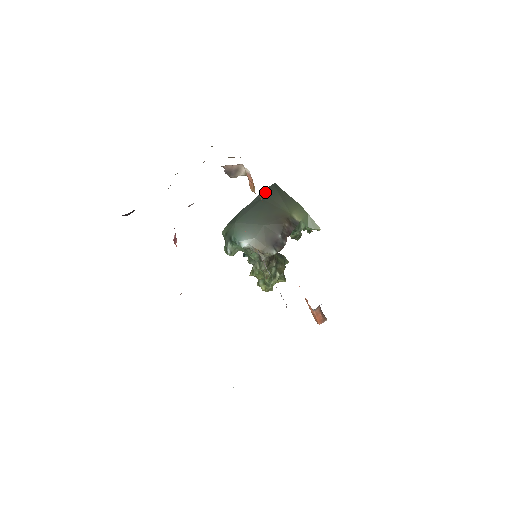
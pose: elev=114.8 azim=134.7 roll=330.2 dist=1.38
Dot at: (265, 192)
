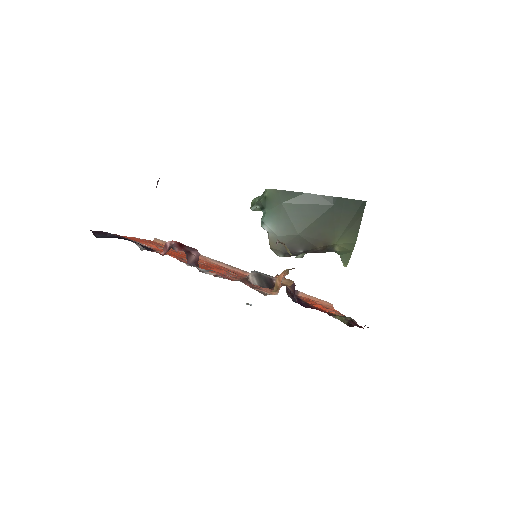
Dot at: (346, 201)
